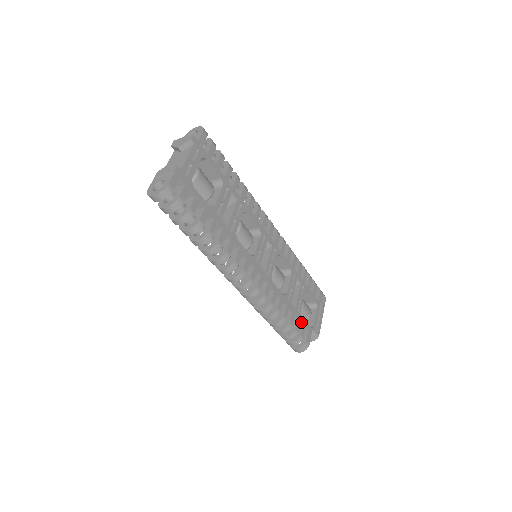
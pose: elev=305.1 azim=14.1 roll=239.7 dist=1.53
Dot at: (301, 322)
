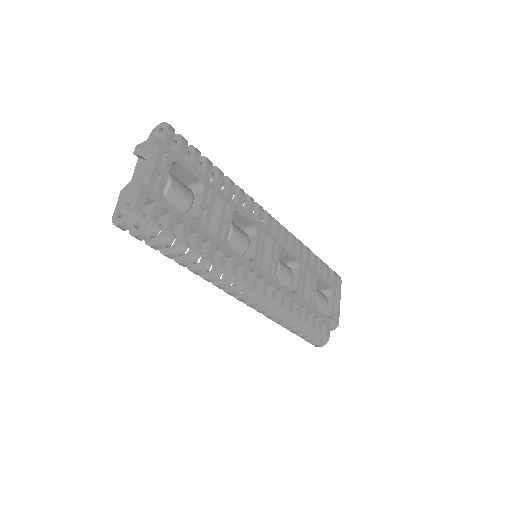
Dot at: (317, 316)
